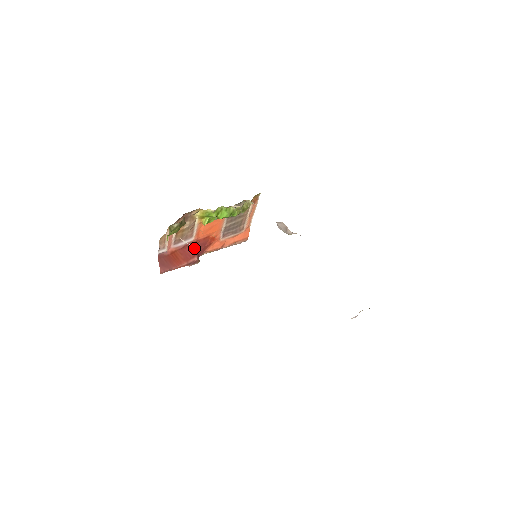
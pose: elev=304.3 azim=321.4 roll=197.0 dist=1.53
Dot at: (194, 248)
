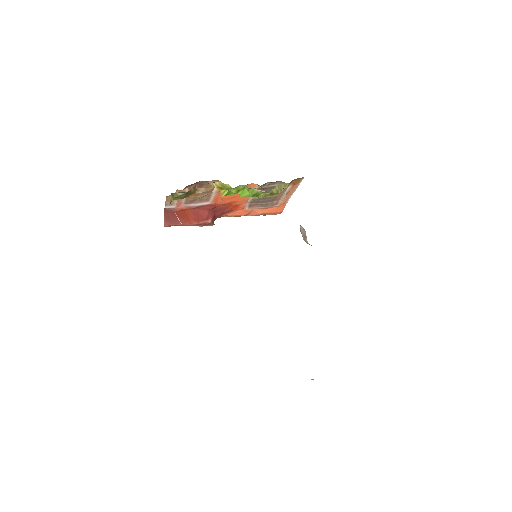
Dot at: (210, 210)
